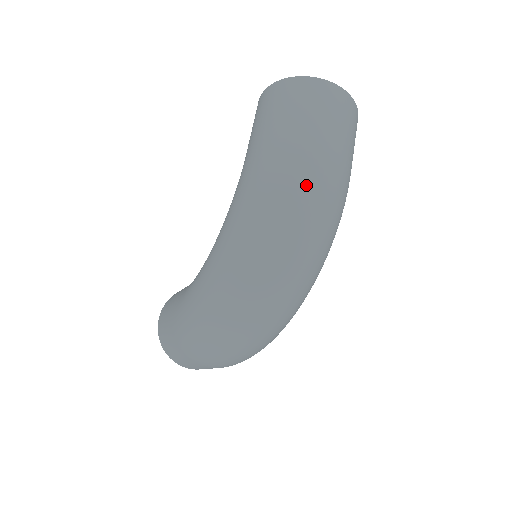
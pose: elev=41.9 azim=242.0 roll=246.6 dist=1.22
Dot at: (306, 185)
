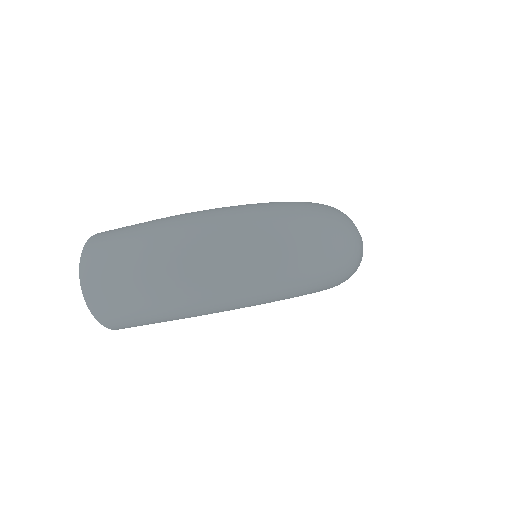
Dot at: (352, 229)
